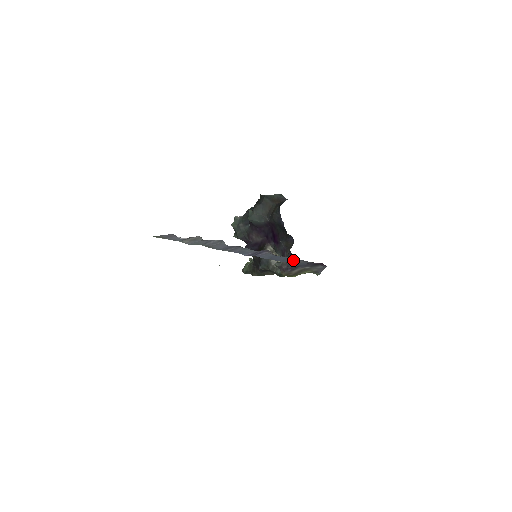
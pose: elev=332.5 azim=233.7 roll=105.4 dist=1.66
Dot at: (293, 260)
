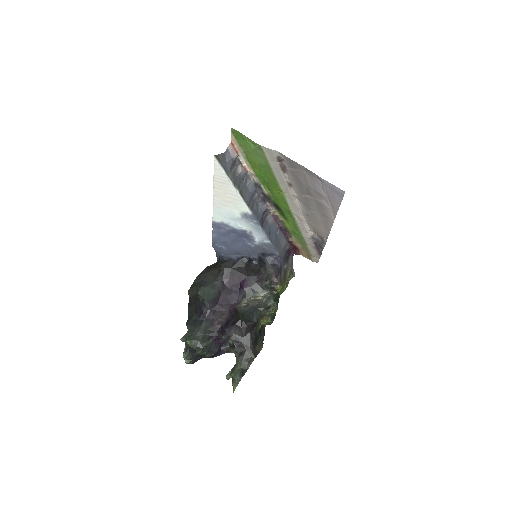
Dot at: (278, 243)
